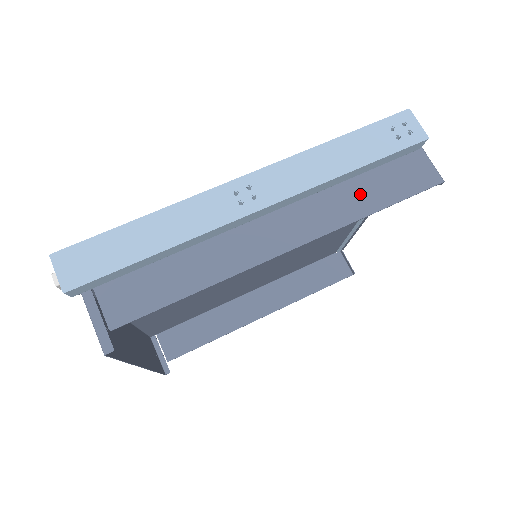
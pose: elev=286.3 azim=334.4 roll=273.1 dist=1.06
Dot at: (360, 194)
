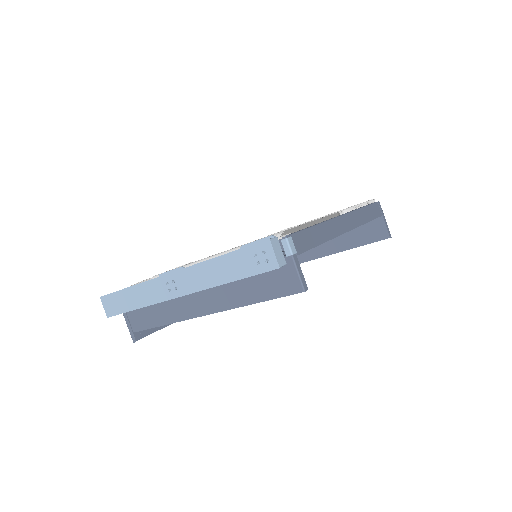
Dot at: (246, 288)
